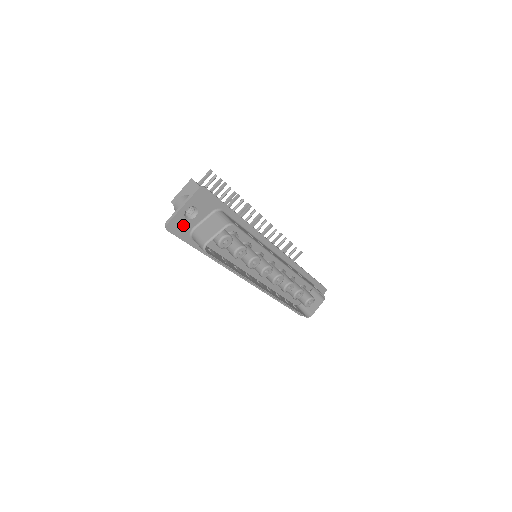
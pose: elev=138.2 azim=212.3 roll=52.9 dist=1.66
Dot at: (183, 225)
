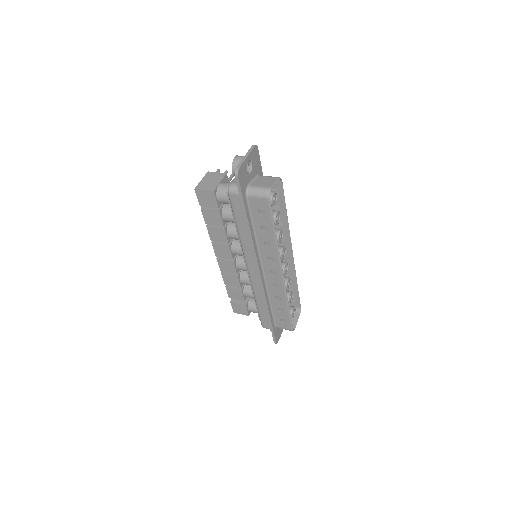
Dot at: (244, 177)
